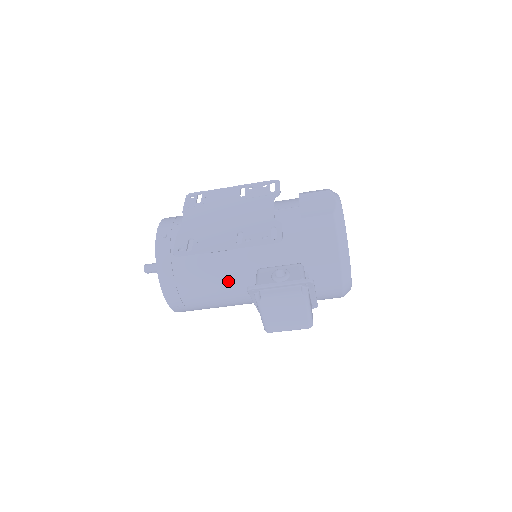
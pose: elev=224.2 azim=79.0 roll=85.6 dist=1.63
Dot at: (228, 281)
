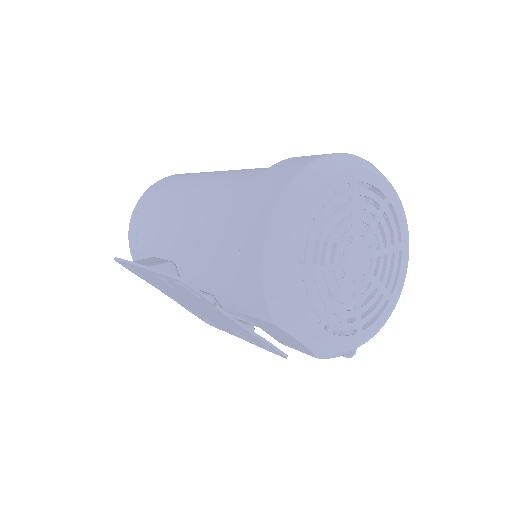
Dot at: occluded
